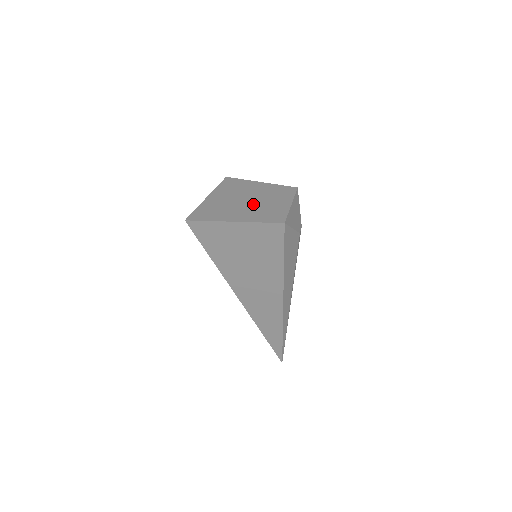
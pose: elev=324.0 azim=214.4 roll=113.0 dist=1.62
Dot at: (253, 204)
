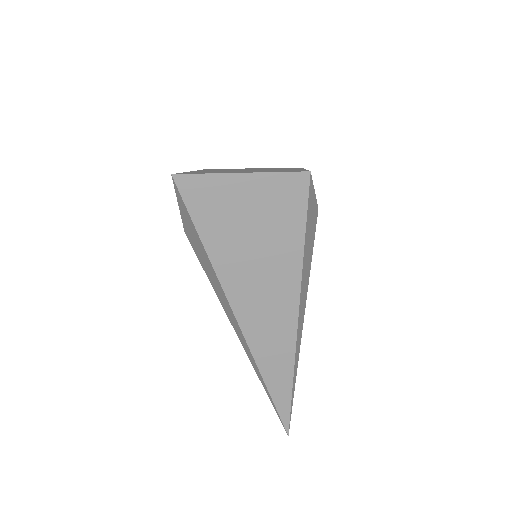
Dot at: (257, 170)
